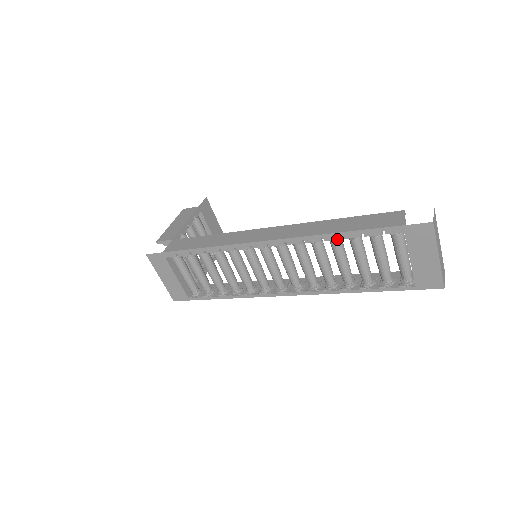
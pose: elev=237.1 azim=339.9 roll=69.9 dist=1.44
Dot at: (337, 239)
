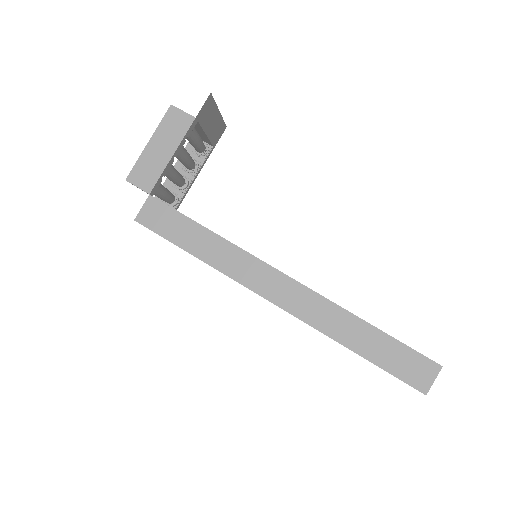
Dot at: (353, 351)
